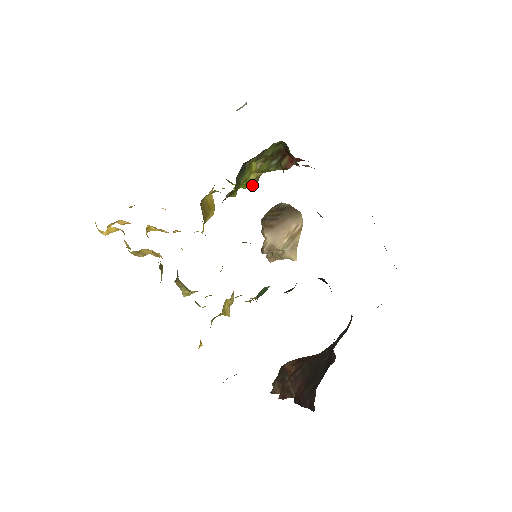
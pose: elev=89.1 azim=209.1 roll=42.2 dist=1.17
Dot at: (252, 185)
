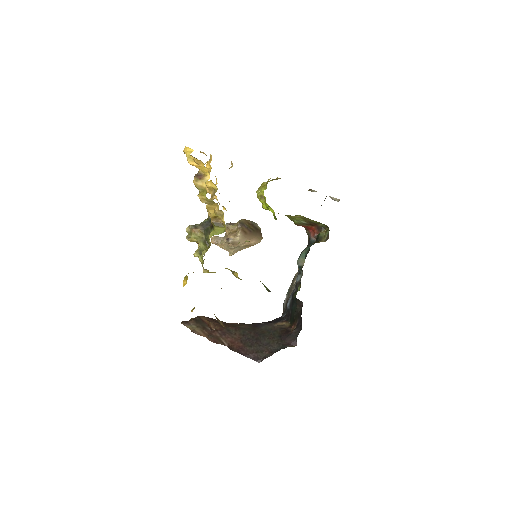
Dot at: occluded
